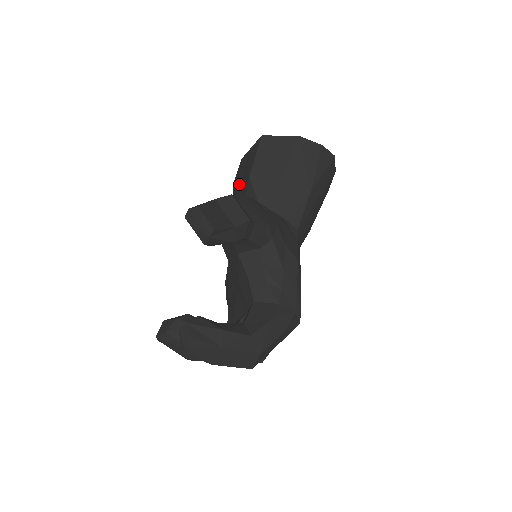
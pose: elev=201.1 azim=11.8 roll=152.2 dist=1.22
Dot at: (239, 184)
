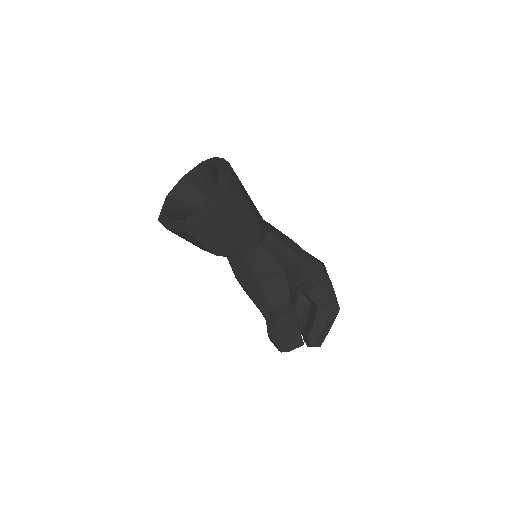
Dot at: occluded
